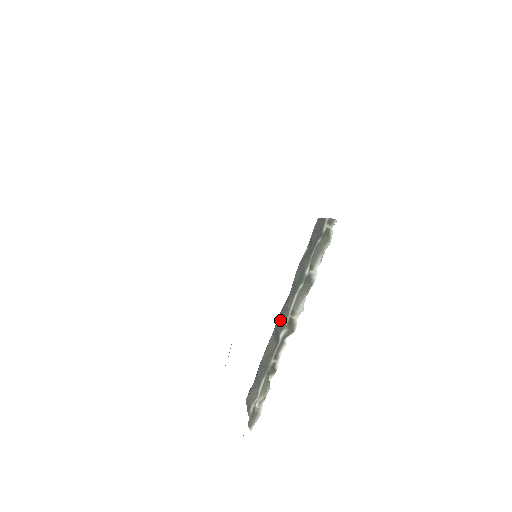
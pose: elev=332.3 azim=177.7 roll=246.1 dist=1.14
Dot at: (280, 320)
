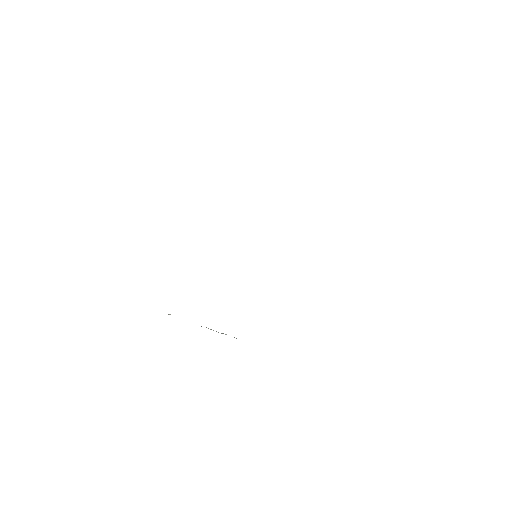
Dot at: occluded
